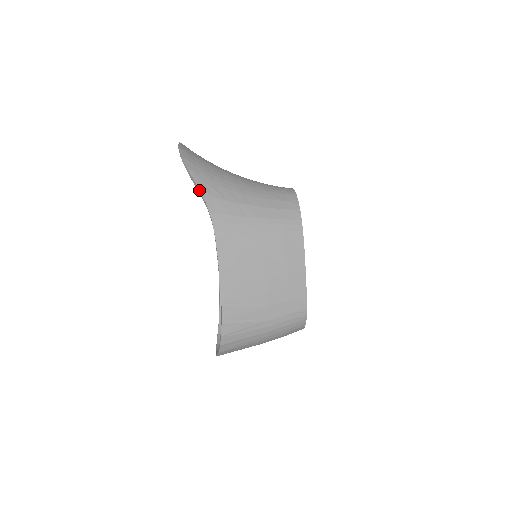
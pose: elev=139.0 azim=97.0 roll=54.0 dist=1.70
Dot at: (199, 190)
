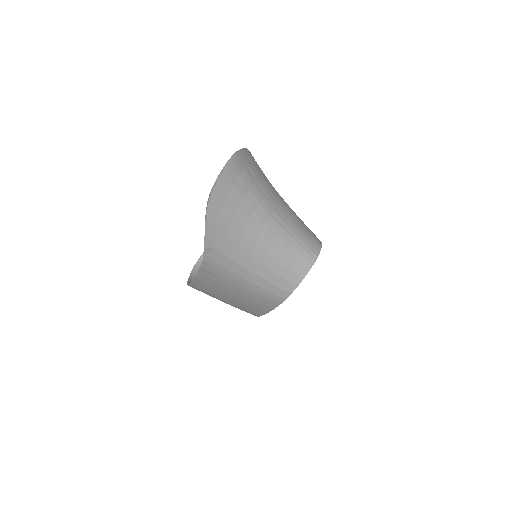
Dot at: (204, 237)
